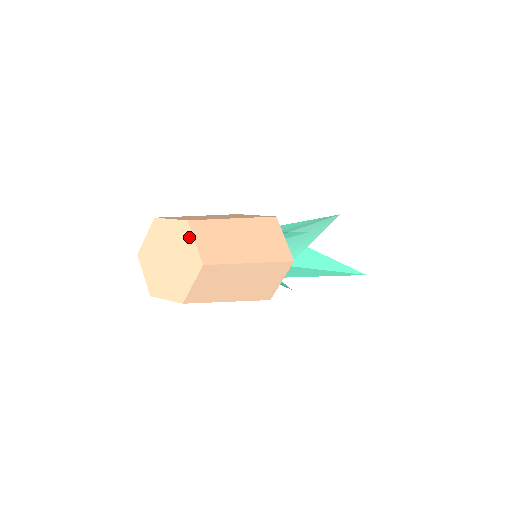
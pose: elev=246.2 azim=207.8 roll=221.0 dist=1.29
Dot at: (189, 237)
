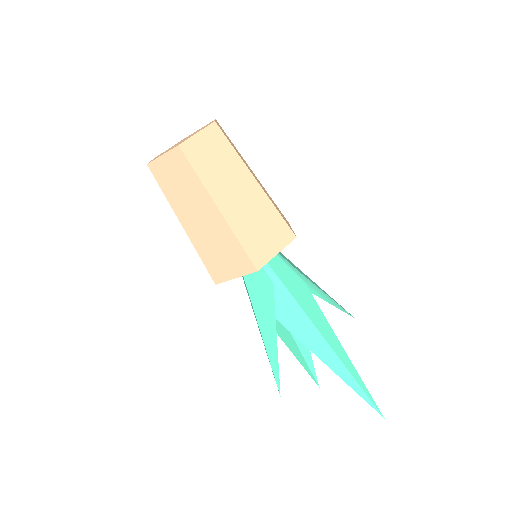
Dot at: (211, 122)
